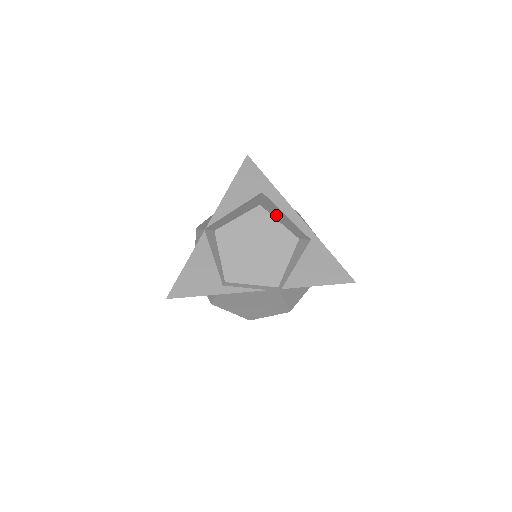
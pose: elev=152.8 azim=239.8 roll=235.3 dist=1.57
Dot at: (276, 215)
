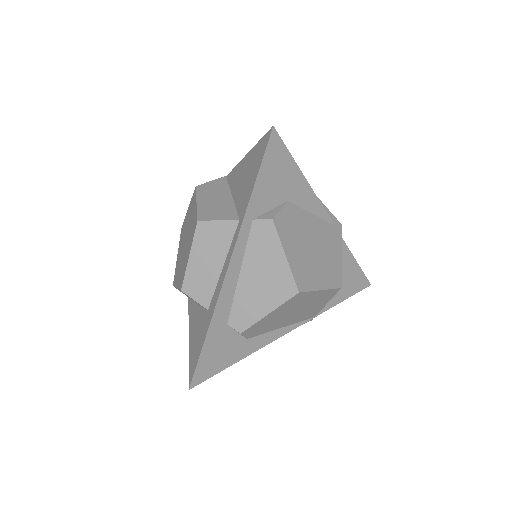
Dot at: occluded
